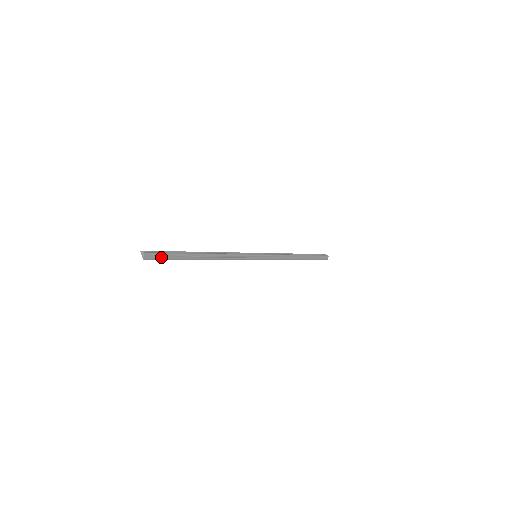
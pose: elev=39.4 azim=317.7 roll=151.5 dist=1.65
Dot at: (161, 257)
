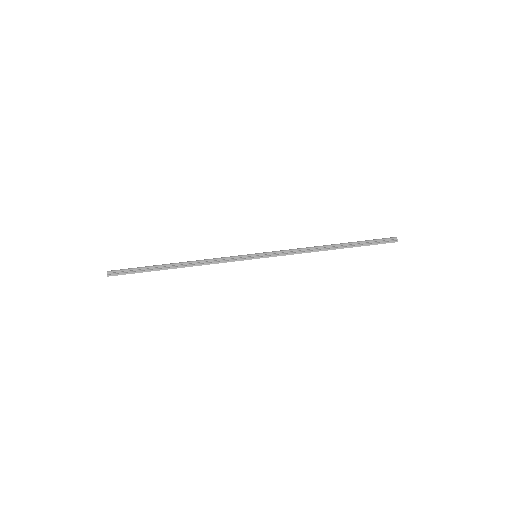
Dot at: (126, 272)
